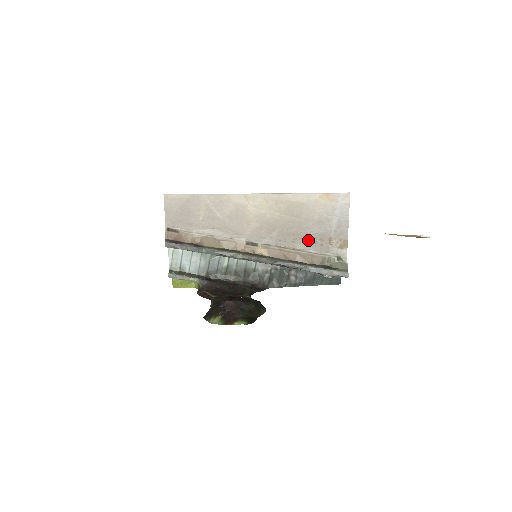
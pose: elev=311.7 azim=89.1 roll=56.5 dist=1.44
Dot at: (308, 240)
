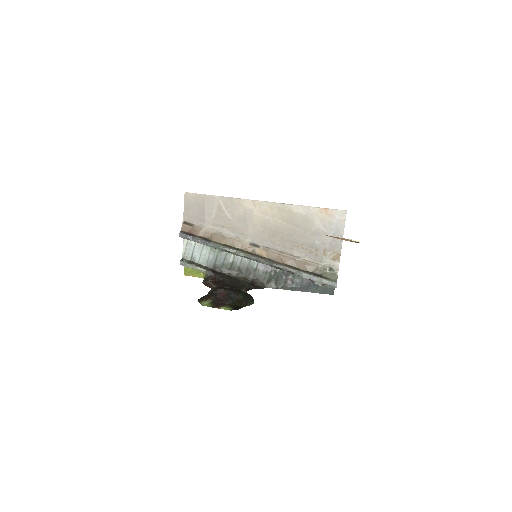
Dot at: (305, 249)
